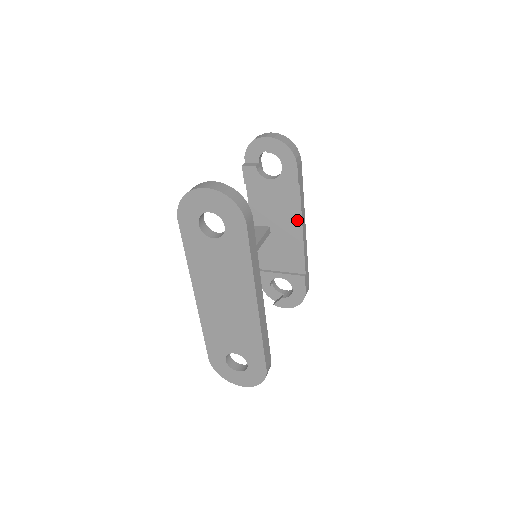
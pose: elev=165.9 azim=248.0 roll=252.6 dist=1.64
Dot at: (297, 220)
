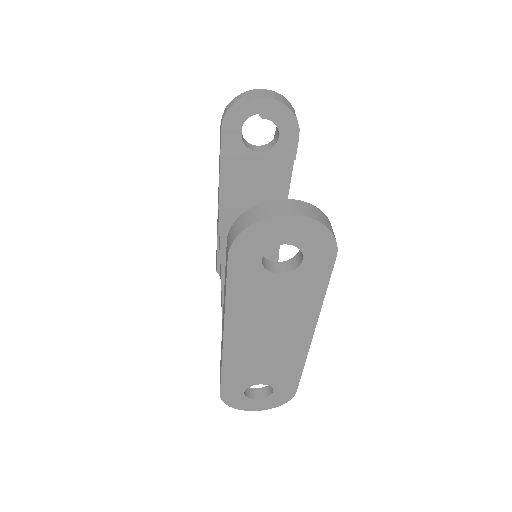
Dot at: (282, 198)
